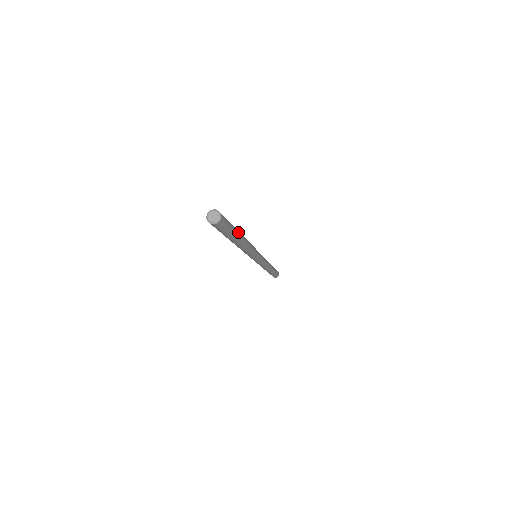
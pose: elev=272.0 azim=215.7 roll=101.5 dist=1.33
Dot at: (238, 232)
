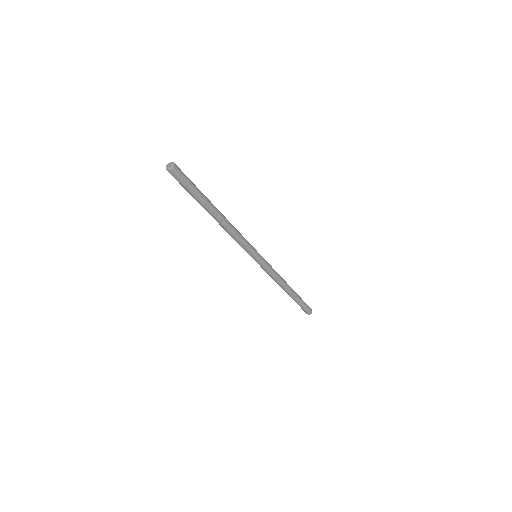
Dot at: (207, 198)
